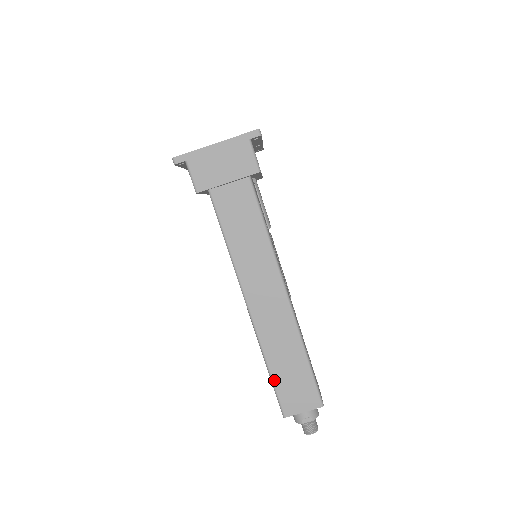
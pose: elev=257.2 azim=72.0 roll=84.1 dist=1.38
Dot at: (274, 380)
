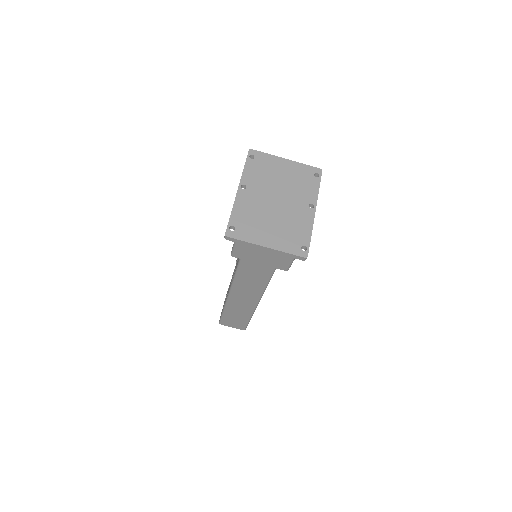
Dot at: (224, 315)
